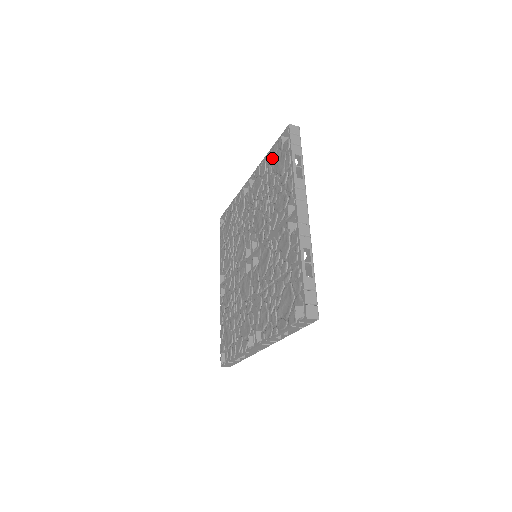
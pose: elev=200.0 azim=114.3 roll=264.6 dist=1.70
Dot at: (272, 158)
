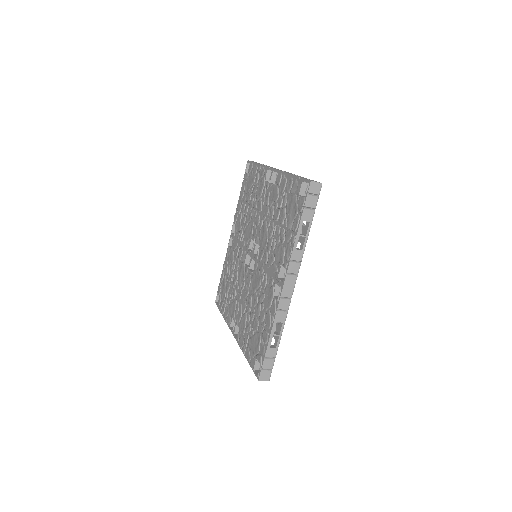
Dot at: (243, 191)
